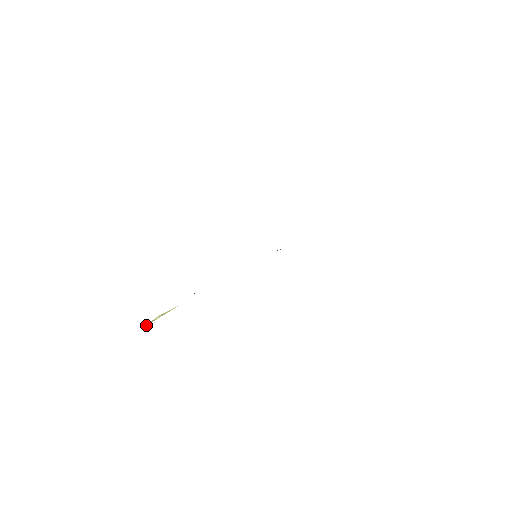
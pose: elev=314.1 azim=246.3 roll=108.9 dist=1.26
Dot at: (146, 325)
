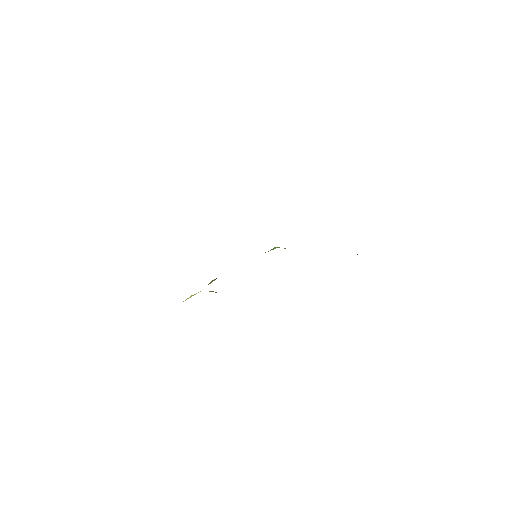
Dot at: (183, 301)
